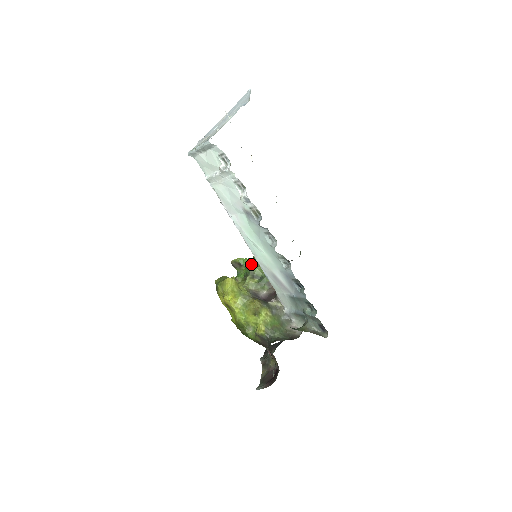
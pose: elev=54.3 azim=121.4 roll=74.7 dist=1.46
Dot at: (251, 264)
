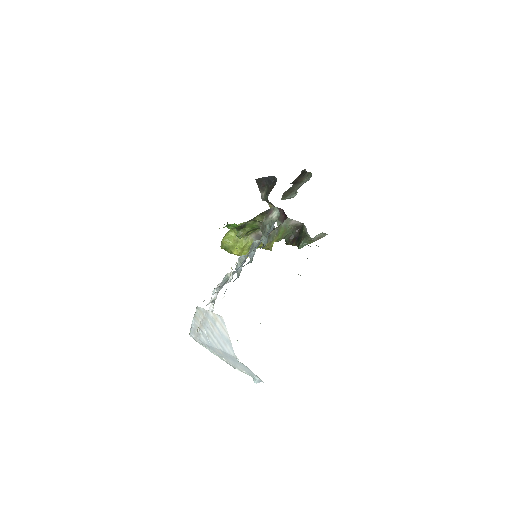
Dot at: occluded
